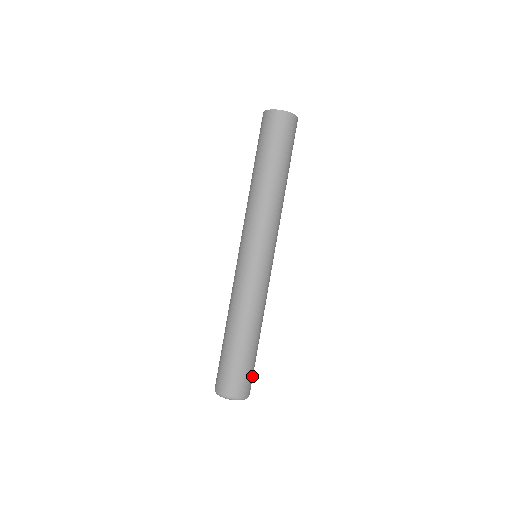
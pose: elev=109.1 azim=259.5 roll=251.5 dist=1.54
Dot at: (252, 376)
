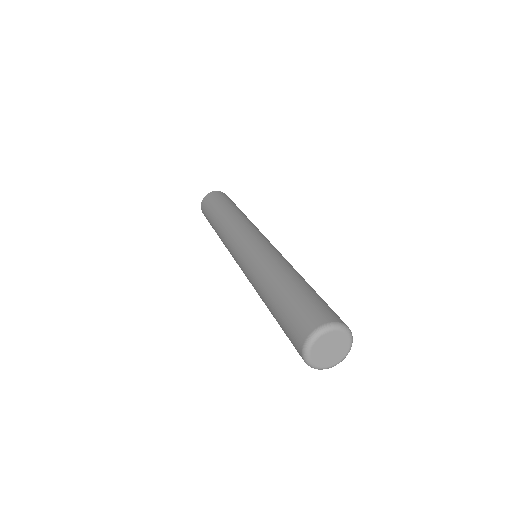
Dot at: occluded
